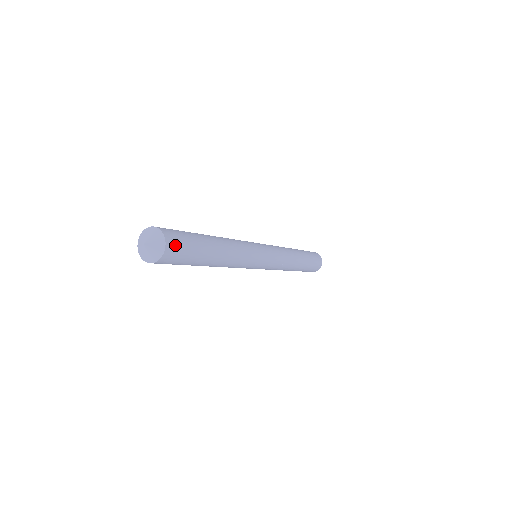
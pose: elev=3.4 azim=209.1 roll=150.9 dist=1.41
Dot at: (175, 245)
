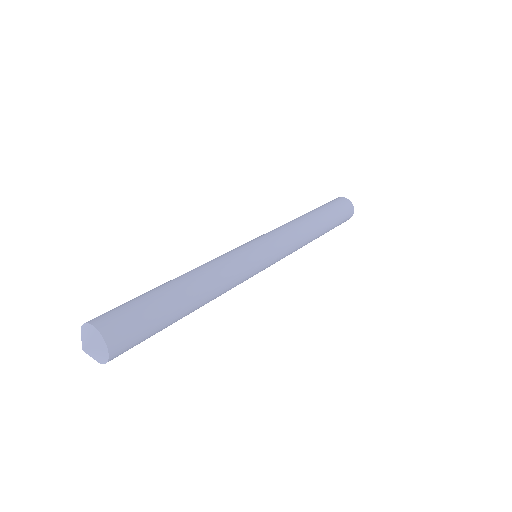
Dot at: (120, 354)
